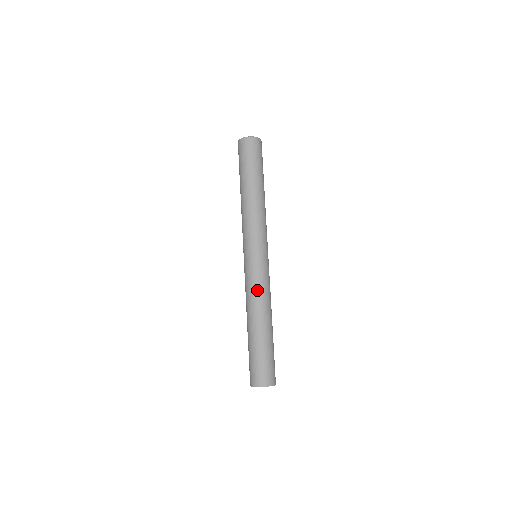
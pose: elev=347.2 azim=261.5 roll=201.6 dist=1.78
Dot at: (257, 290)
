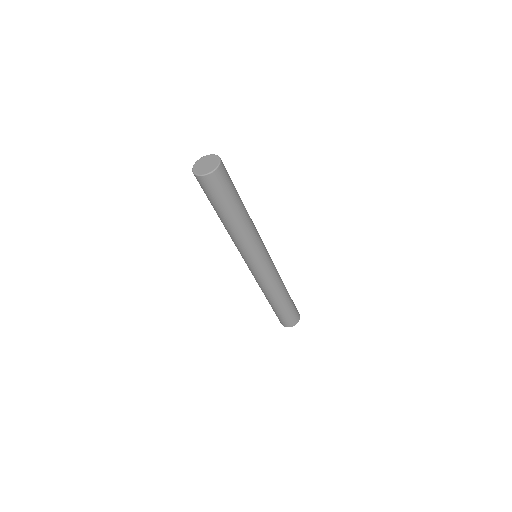
Dot at: (258, 283)
